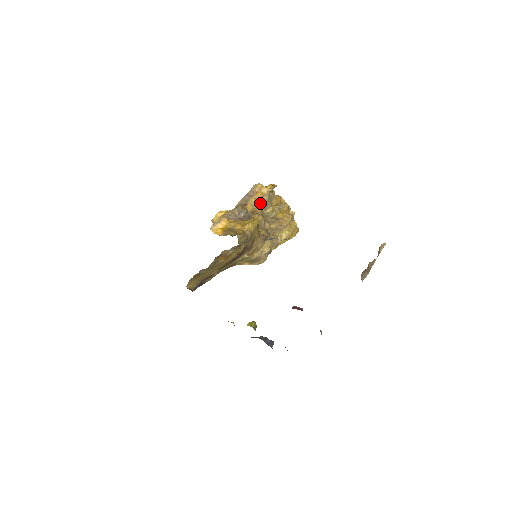
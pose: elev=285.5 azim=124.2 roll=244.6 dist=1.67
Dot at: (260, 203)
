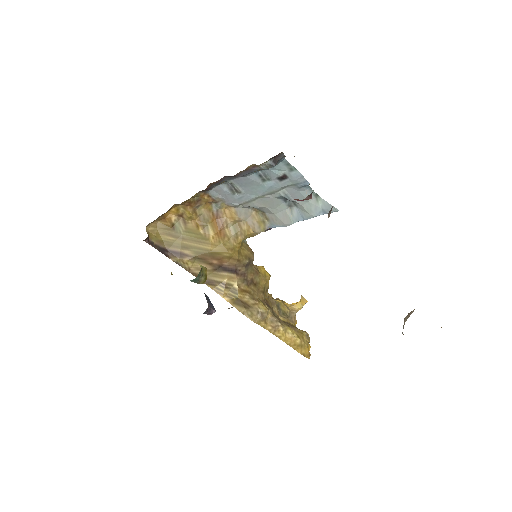
Dot at: (277, 303)
